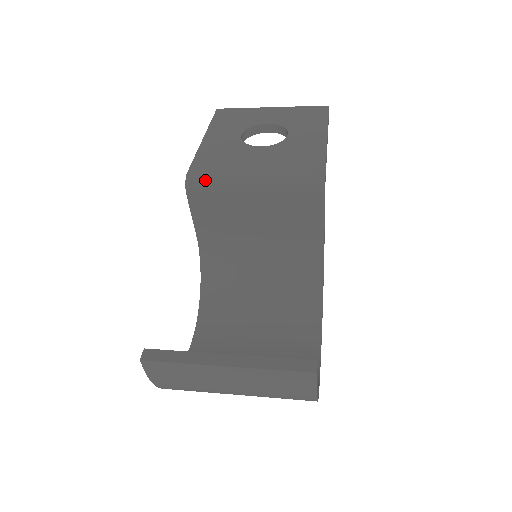
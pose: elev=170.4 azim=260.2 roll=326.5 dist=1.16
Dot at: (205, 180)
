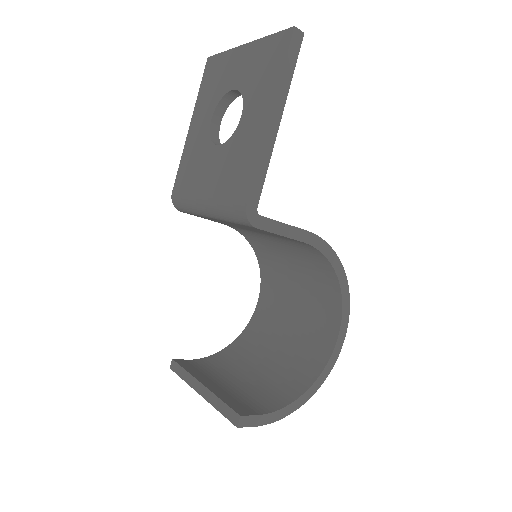
Dot at: (181, 204)
